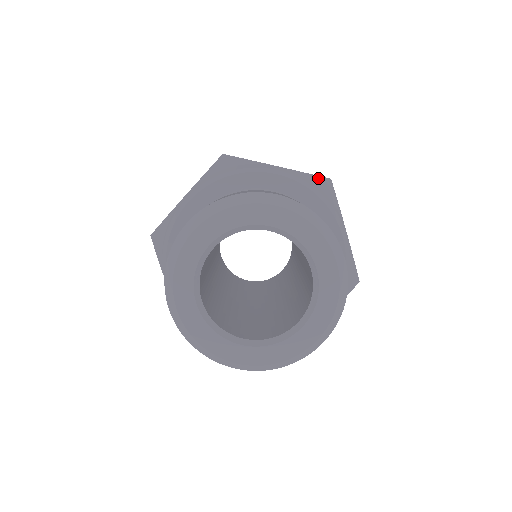
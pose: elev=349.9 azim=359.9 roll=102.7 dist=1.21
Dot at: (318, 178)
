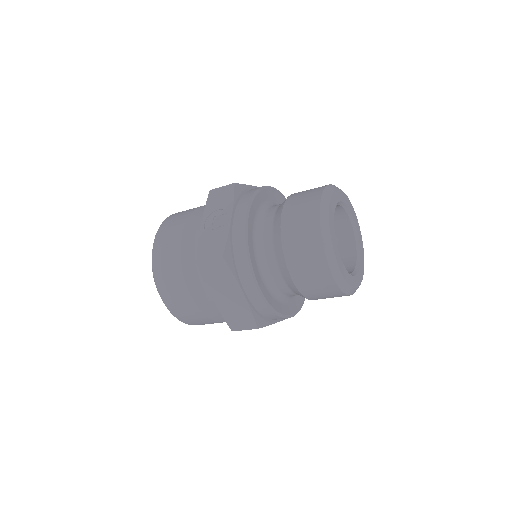
Dot at: occluded
